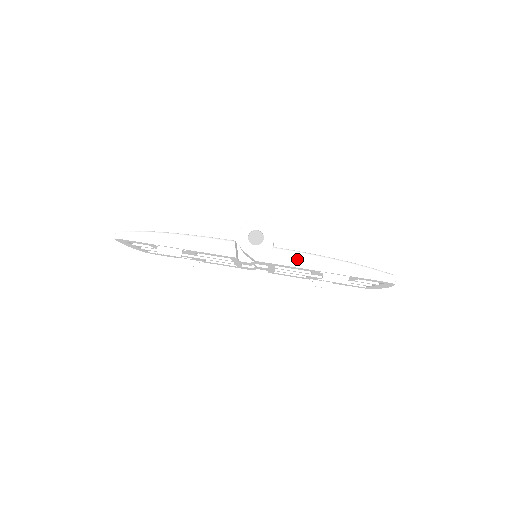
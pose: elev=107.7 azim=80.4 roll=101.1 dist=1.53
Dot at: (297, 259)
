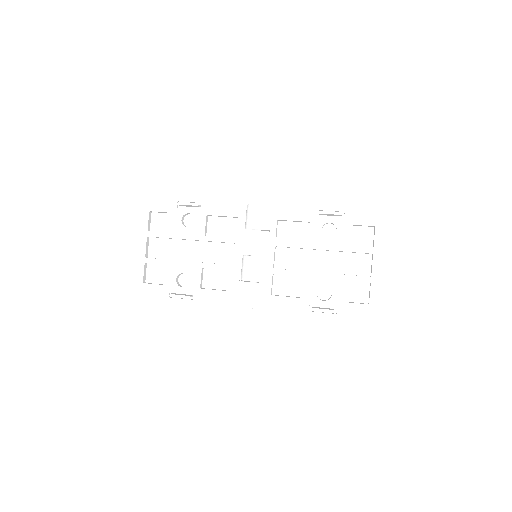
Dot at: occluded
